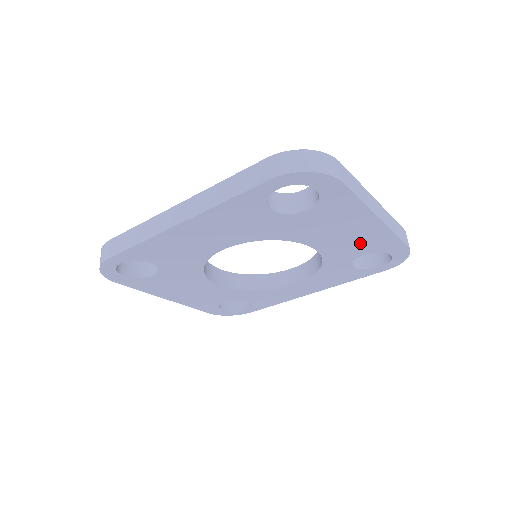
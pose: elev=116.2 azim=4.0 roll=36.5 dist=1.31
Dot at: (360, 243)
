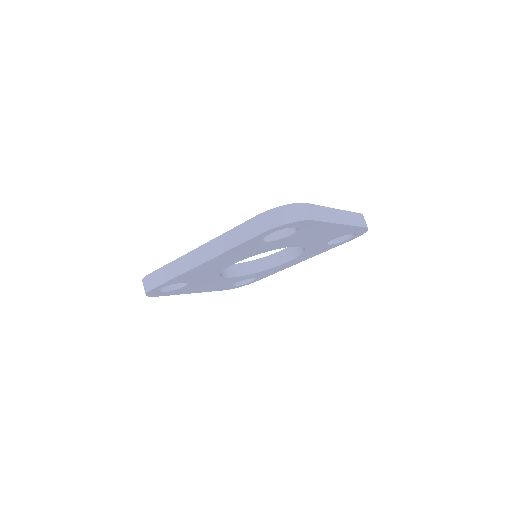
Dot at: (331, 235)
